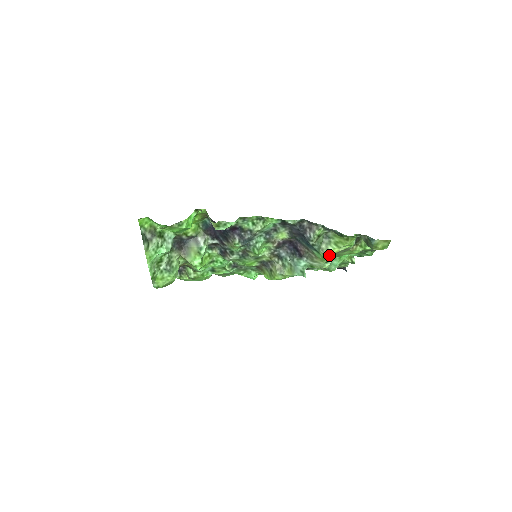
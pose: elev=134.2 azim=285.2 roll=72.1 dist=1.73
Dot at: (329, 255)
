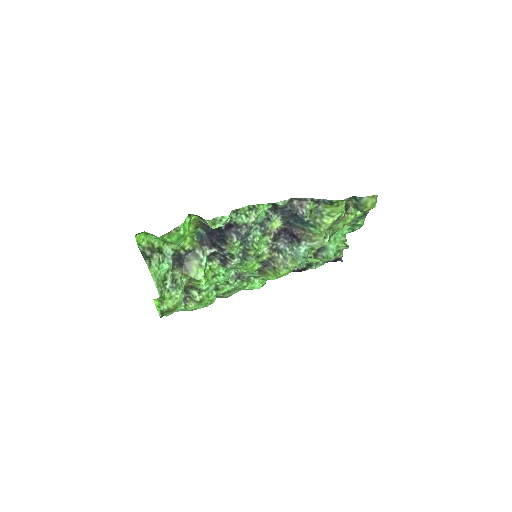
Dot at: (325, 230)
